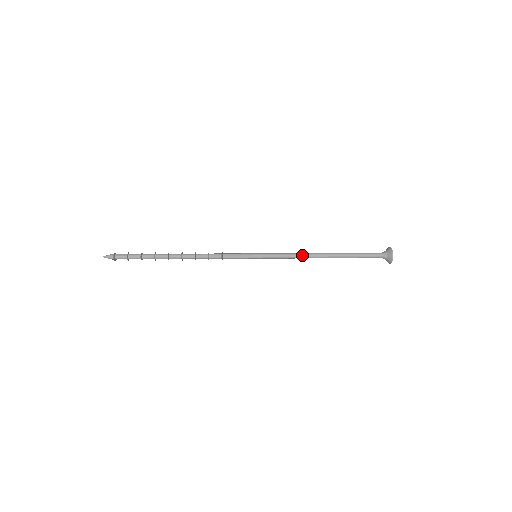
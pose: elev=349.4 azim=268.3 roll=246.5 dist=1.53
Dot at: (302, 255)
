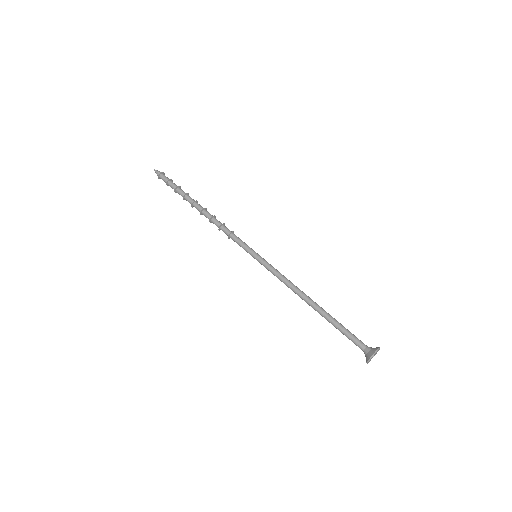
Dot at: (291, 288)
